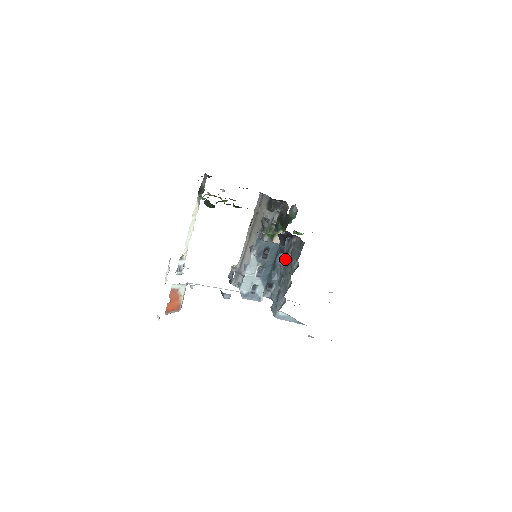
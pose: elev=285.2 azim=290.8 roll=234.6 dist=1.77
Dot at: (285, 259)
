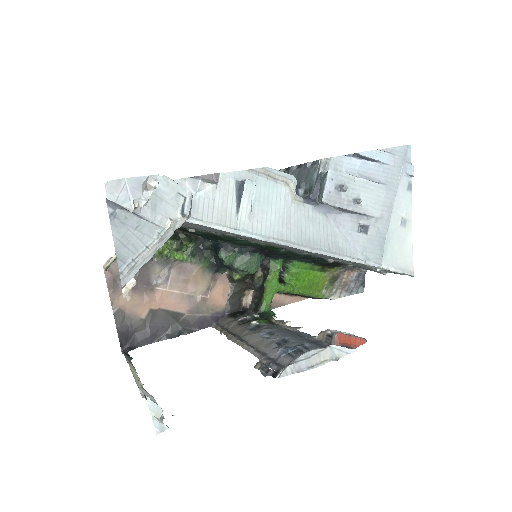
Dot at: occluded
